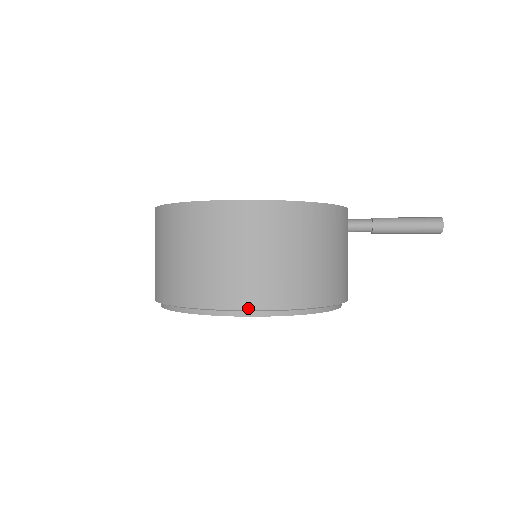
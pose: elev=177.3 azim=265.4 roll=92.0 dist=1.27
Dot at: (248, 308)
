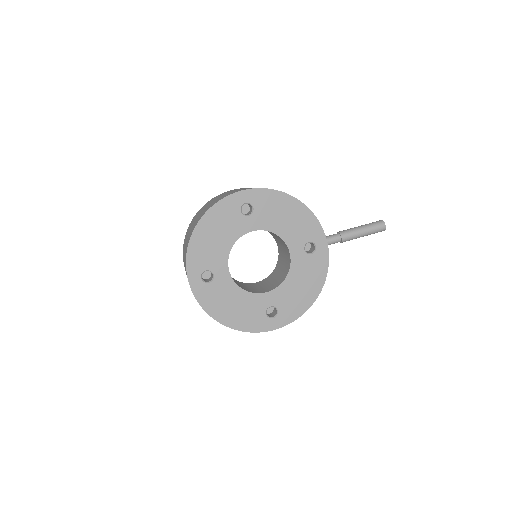
Dot at: occluded
